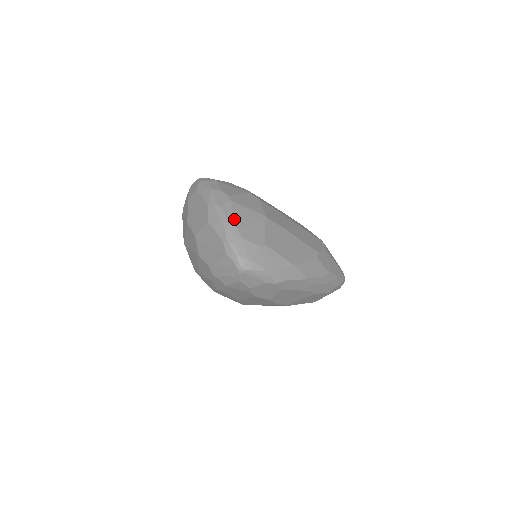
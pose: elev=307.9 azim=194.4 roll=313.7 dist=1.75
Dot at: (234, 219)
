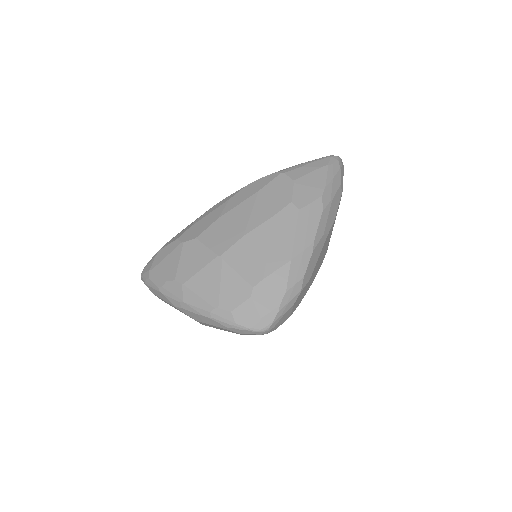
Dot at: (206, 302)
